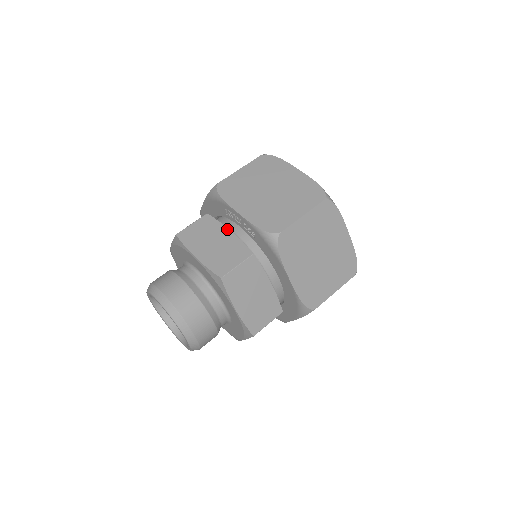
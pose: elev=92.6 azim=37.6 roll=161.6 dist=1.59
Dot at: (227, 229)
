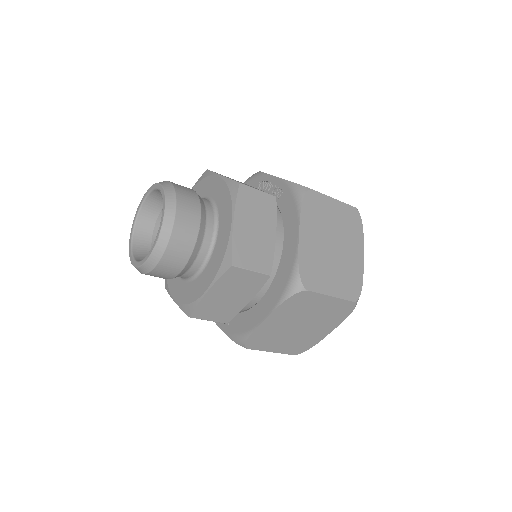
Dot at: (256, 188)
